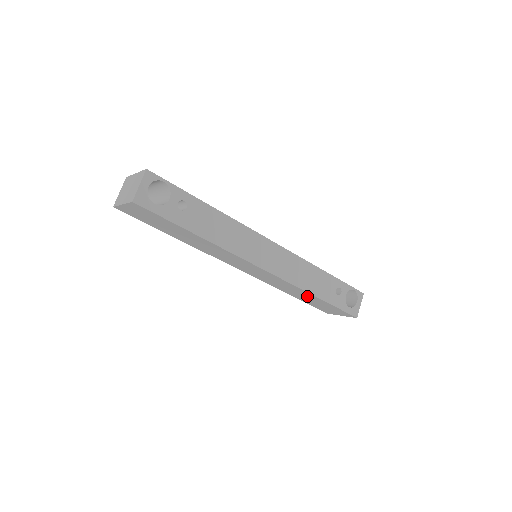
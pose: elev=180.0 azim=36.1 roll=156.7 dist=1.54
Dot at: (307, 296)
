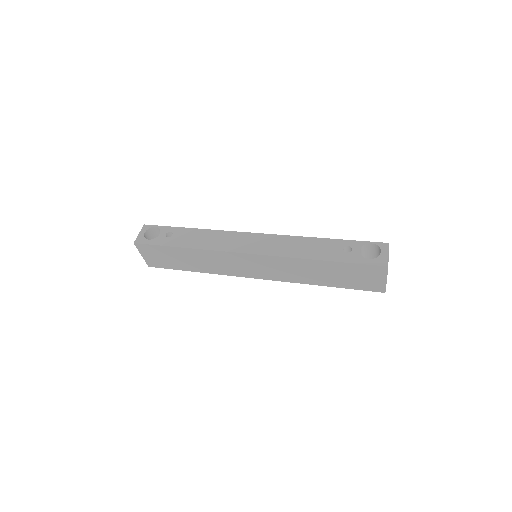
Dot at: (319, 269)
